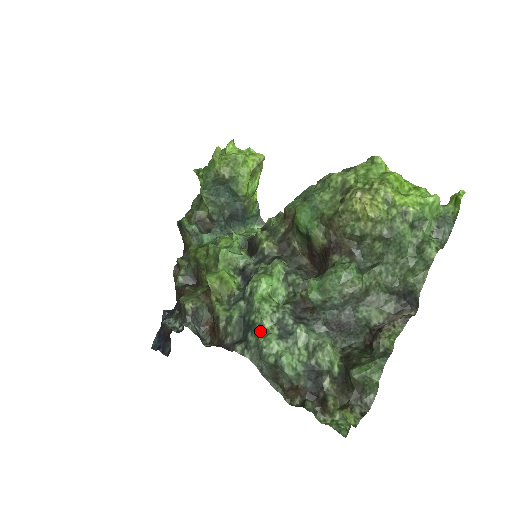
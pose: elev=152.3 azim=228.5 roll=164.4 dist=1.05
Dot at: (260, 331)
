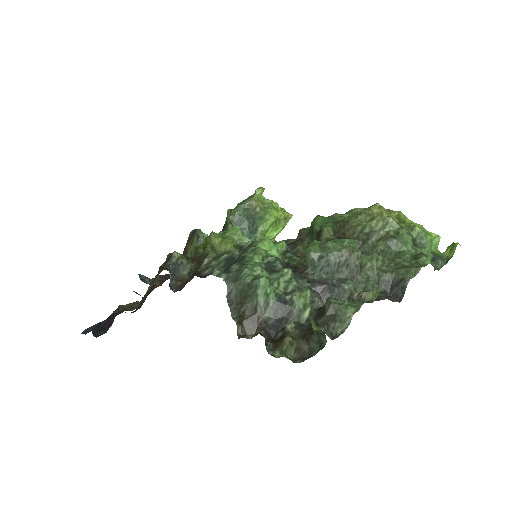
Dot at: (247, 262)
